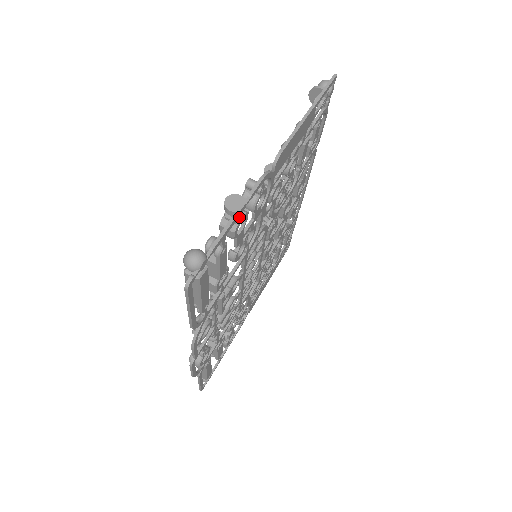
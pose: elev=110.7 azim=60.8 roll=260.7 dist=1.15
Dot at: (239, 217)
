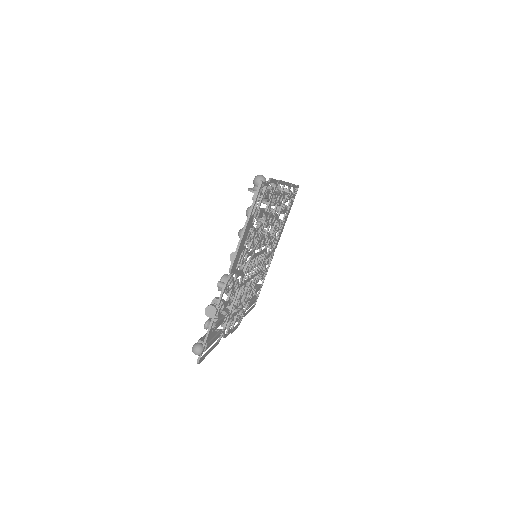
Dot at: (217, 312)
